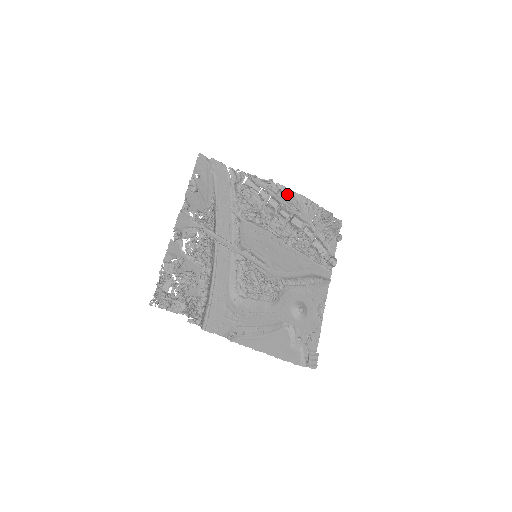
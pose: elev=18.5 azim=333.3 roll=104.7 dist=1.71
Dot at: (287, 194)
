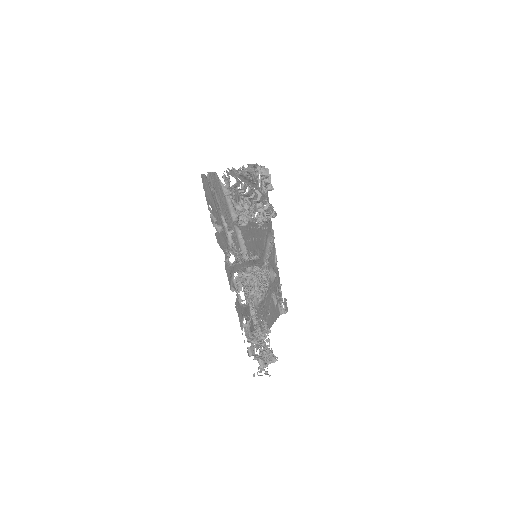
Dot at: occluded
